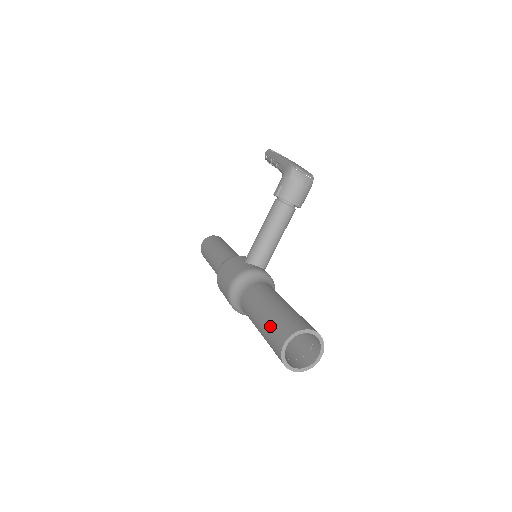
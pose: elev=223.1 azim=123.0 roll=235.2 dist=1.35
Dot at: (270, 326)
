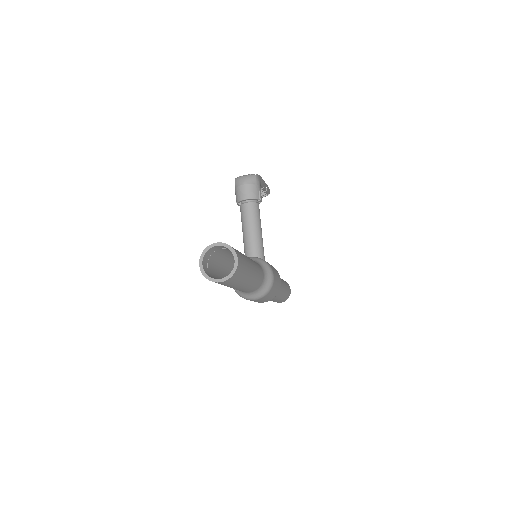
Dot at: occluded
